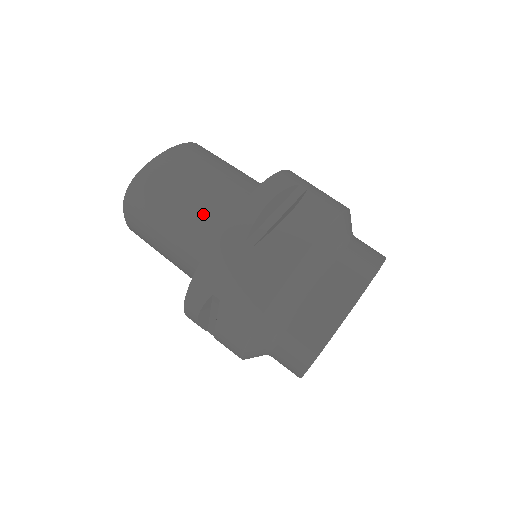
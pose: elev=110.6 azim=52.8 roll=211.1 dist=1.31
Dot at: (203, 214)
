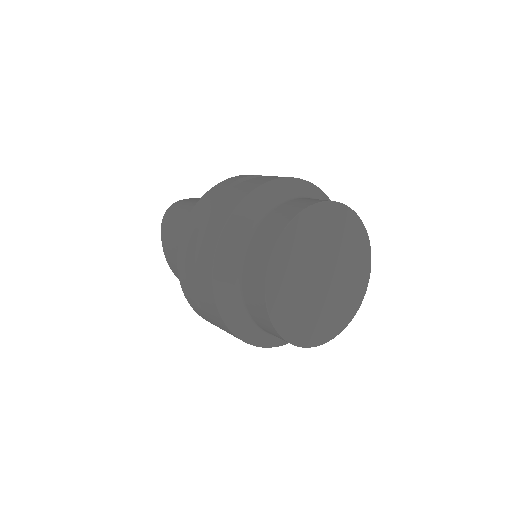
Dot at: occluded
